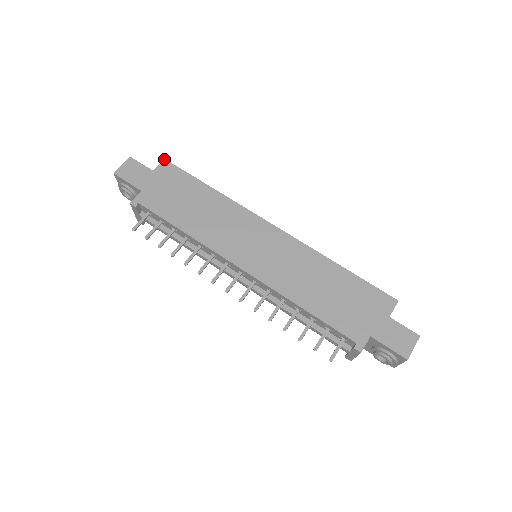
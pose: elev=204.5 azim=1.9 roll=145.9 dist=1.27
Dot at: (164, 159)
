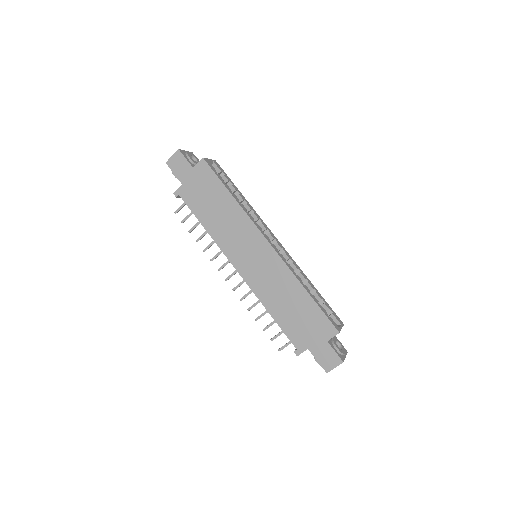
Dot at: (202, 158)
